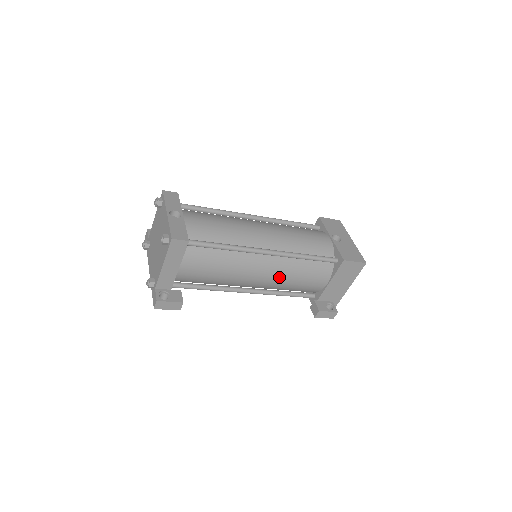
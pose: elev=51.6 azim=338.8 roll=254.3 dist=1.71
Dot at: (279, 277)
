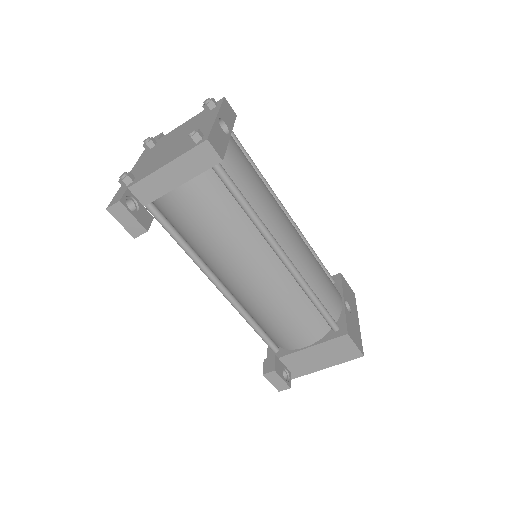
Dot at: (268, 296)
